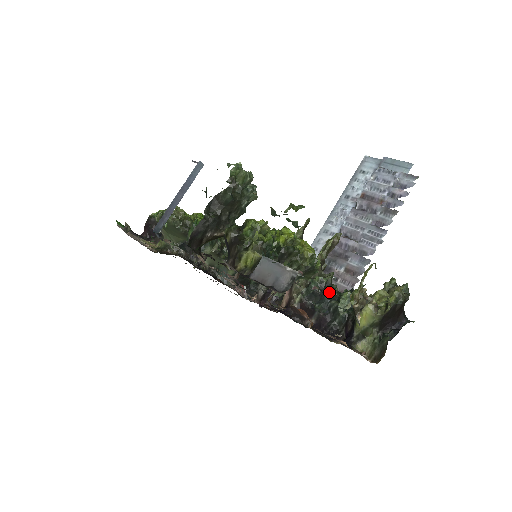
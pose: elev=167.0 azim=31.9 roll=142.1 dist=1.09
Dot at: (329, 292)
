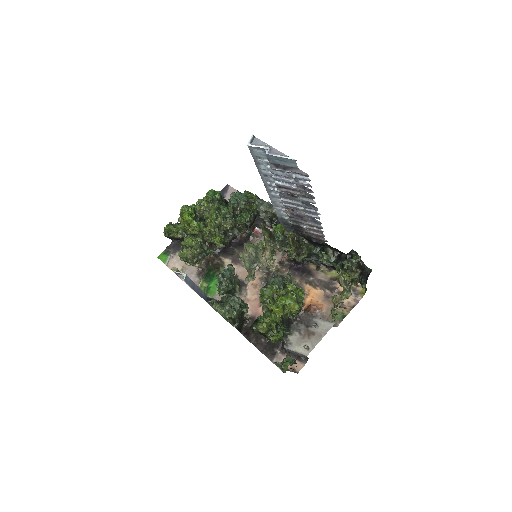
Dot at: (313, 255)
